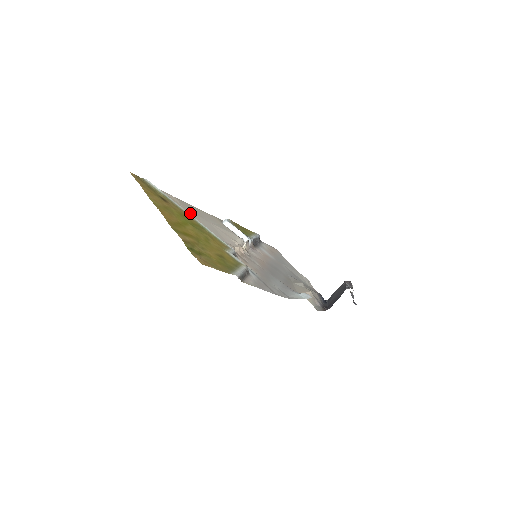
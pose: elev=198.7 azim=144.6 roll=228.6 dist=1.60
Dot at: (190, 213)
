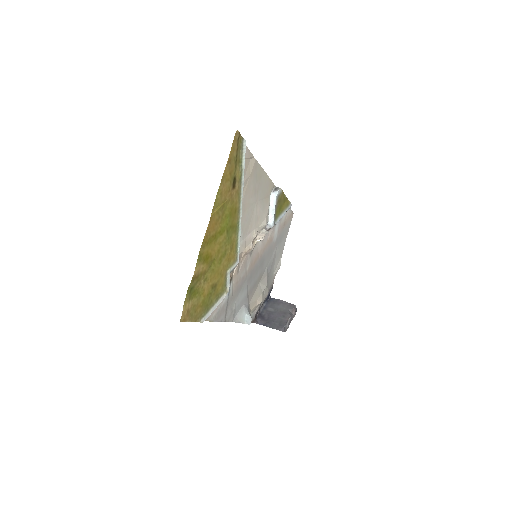
Dot at: (247, 193)
